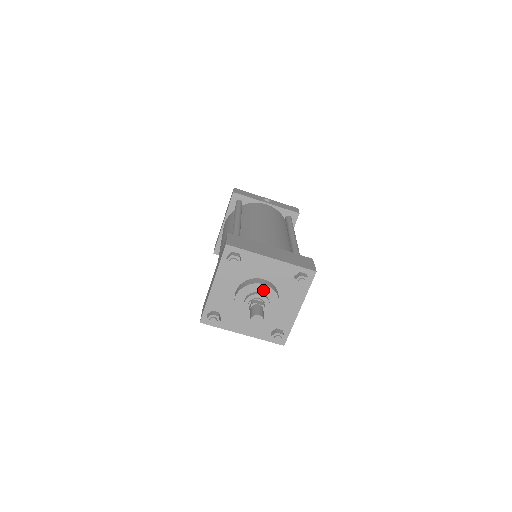
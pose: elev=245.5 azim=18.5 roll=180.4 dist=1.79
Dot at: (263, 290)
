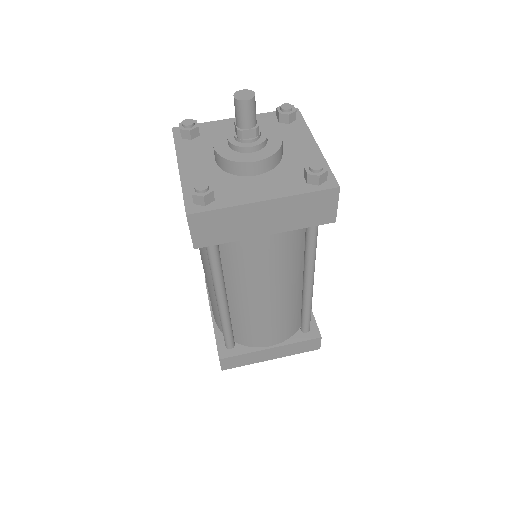
Dot at: (272, 138)
